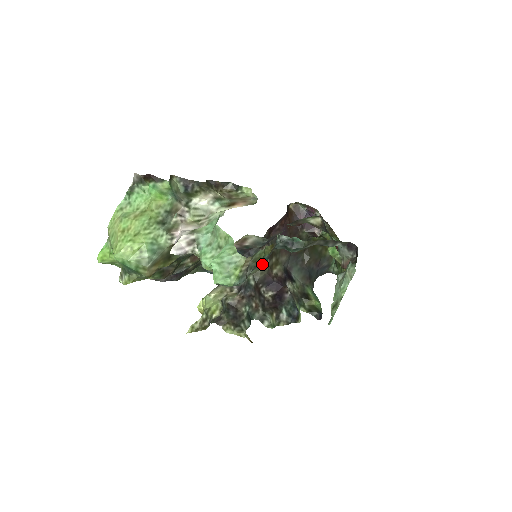
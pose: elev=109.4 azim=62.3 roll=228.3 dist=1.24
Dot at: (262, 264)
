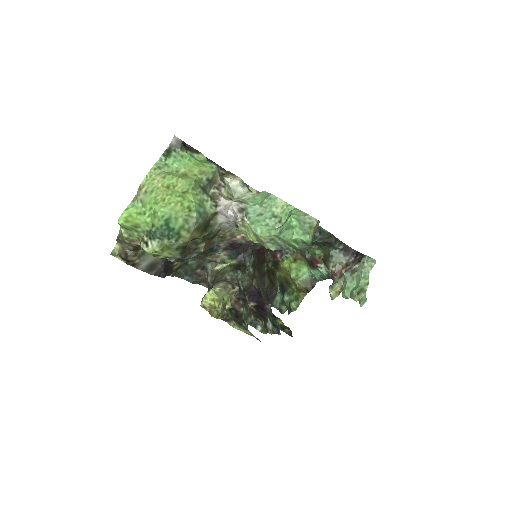
Dot at: occluded
